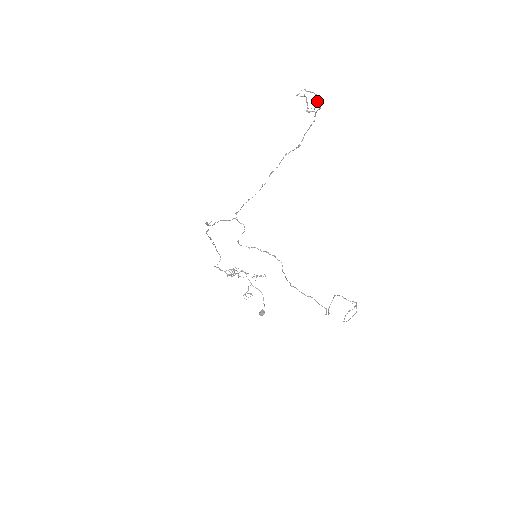
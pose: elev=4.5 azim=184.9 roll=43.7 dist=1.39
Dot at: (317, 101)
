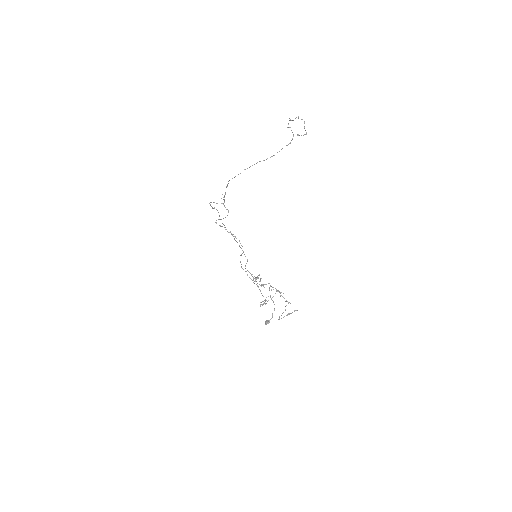
Dot at: (304, 127)
